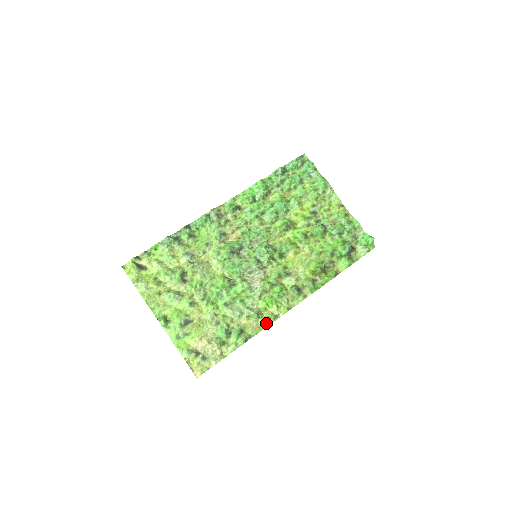
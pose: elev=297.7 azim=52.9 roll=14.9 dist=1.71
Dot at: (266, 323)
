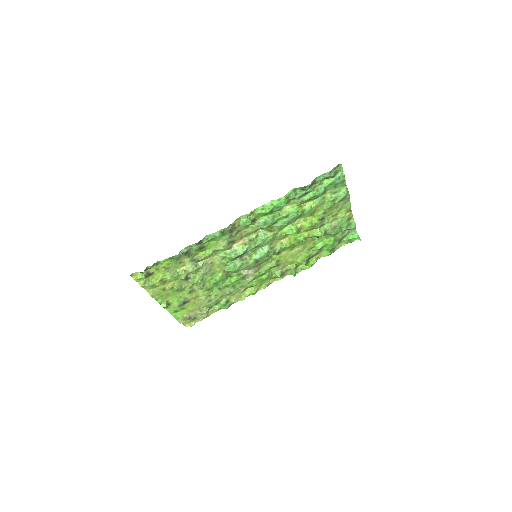
Dot at: (248, 295)
